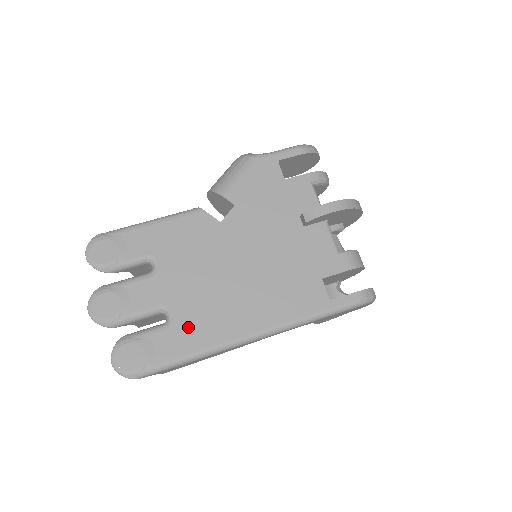
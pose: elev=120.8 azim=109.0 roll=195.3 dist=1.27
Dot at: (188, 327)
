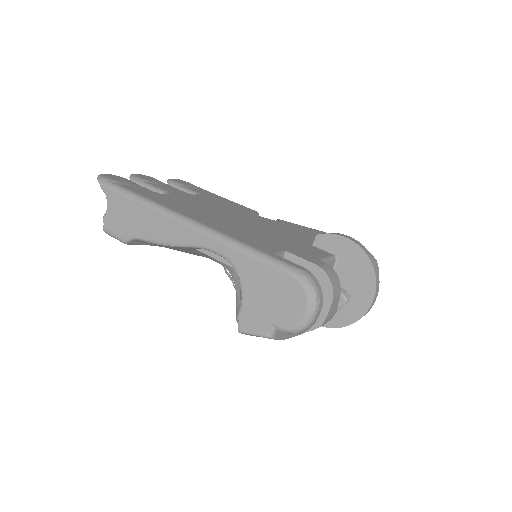
Dot at: (164, 198)
